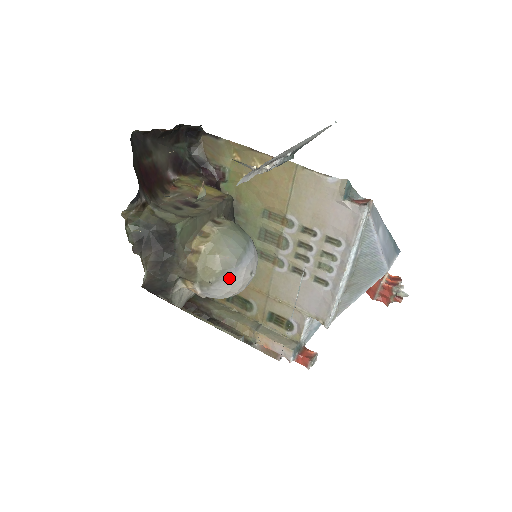
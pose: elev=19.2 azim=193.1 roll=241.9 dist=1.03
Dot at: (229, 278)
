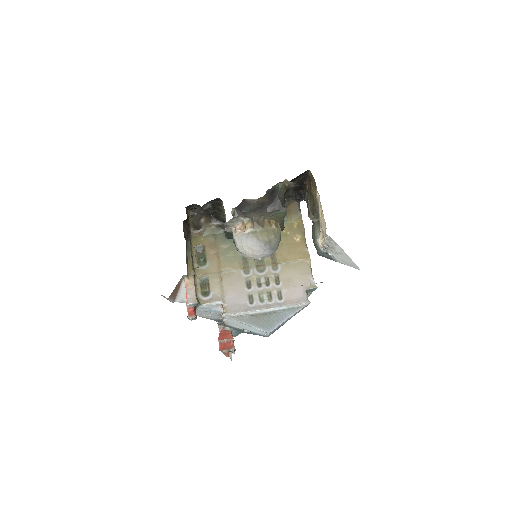
Dot at: (263, 247)
